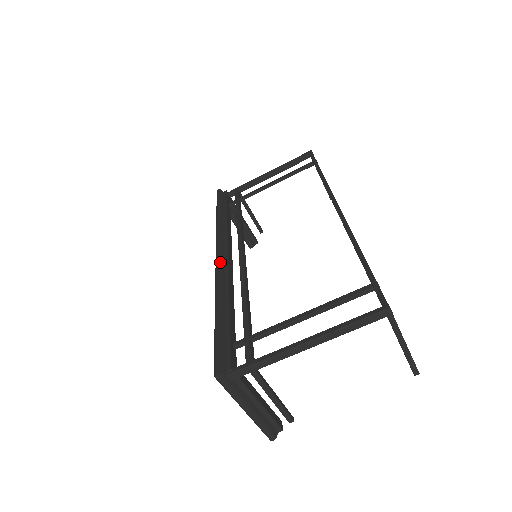
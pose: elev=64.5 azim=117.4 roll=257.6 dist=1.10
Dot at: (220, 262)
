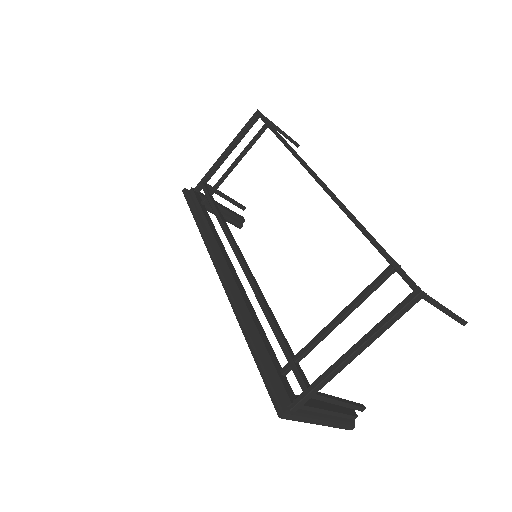
Dot at: (225, 281)
